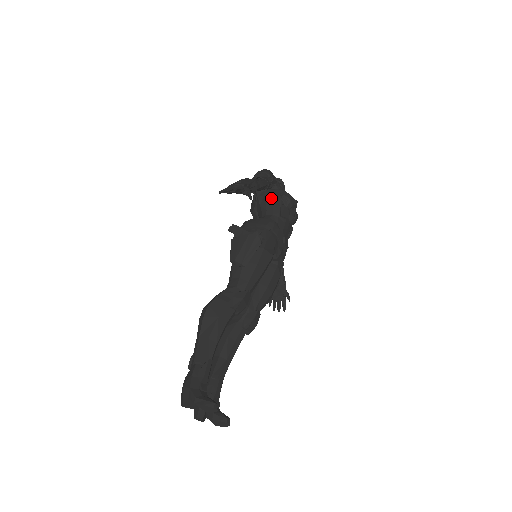
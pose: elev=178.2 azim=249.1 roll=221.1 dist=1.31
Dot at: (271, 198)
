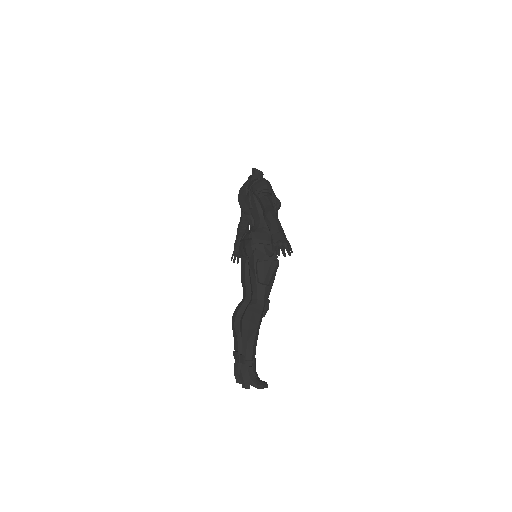
Dot at: occluded
